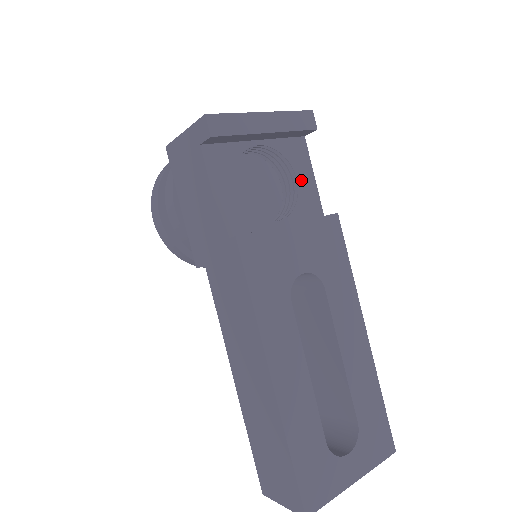
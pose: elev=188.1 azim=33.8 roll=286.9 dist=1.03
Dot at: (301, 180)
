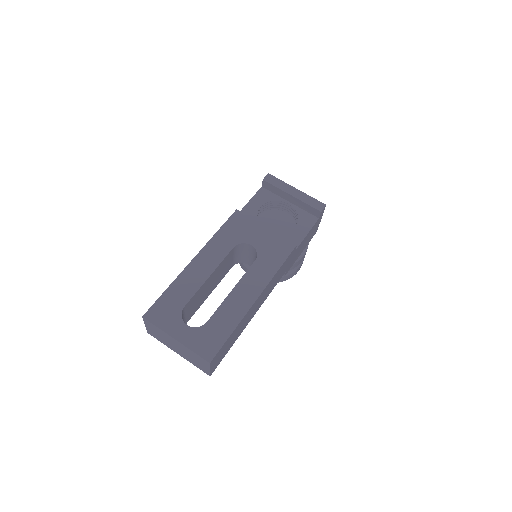
Dot at: (298, 229)
